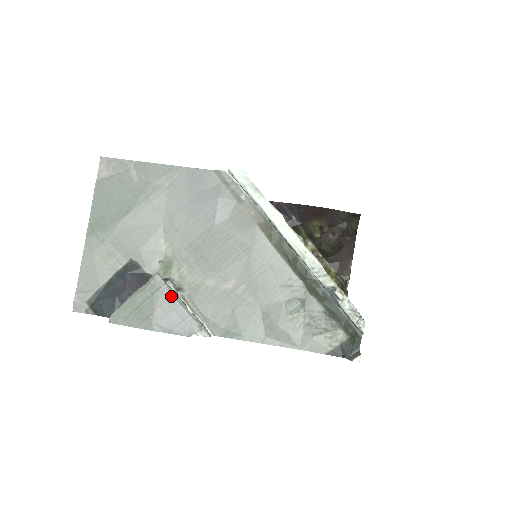
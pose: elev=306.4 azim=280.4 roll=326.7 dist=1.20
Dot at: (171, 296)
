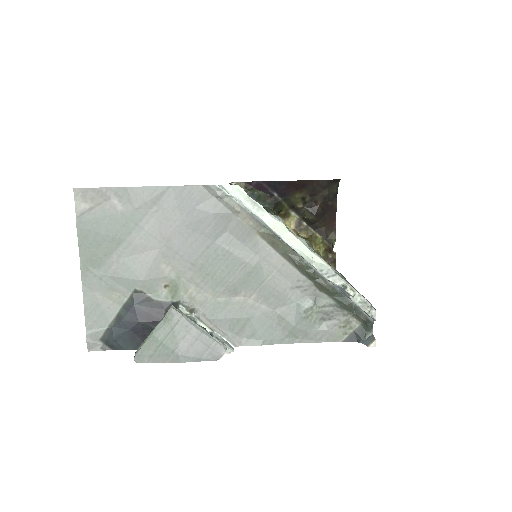
Dot at: (191, 327)
